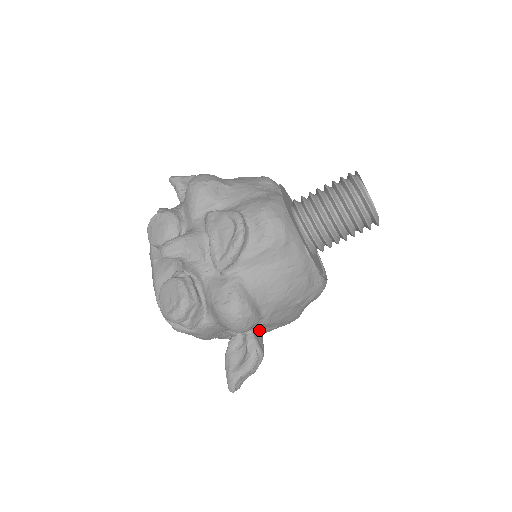
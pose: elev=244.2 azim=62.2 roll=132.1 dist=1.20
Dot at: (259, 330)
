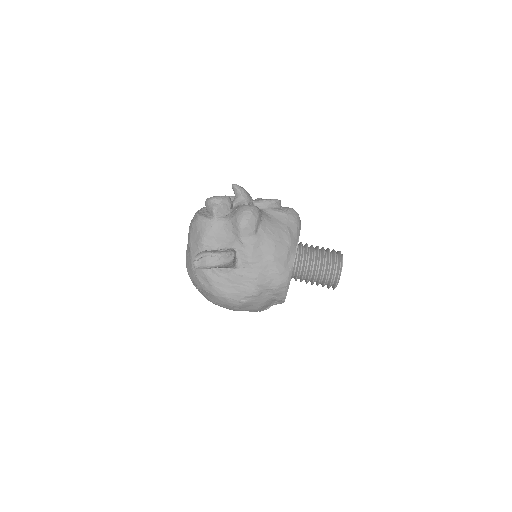
Dot at: (237, 259)
